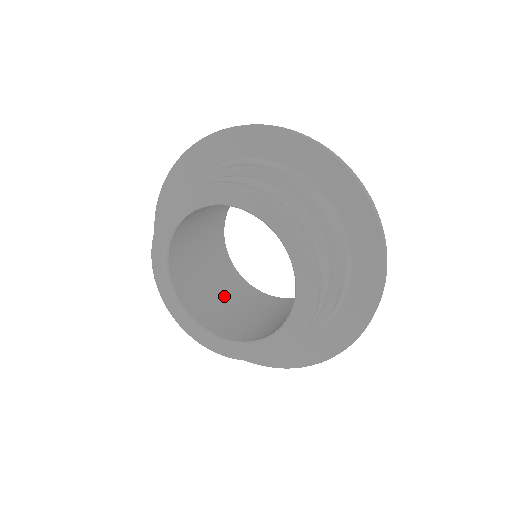
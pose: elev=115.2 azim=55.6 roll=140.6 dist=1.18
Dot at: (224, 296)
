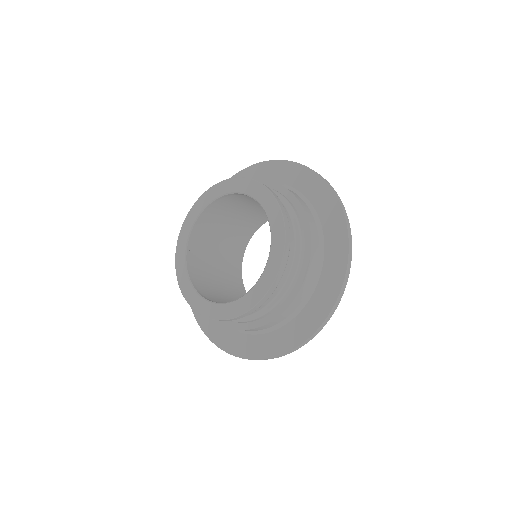
Dot at: (224, 290)
